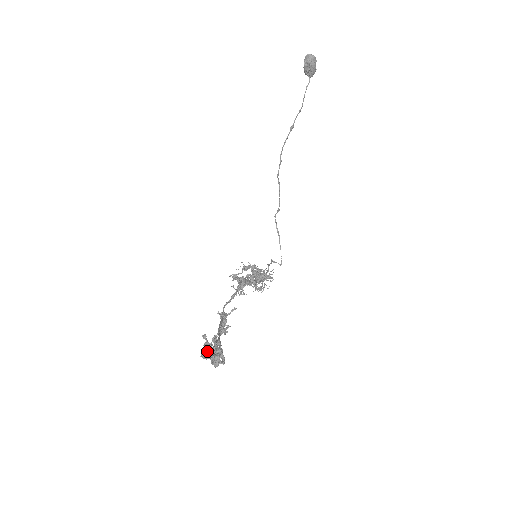
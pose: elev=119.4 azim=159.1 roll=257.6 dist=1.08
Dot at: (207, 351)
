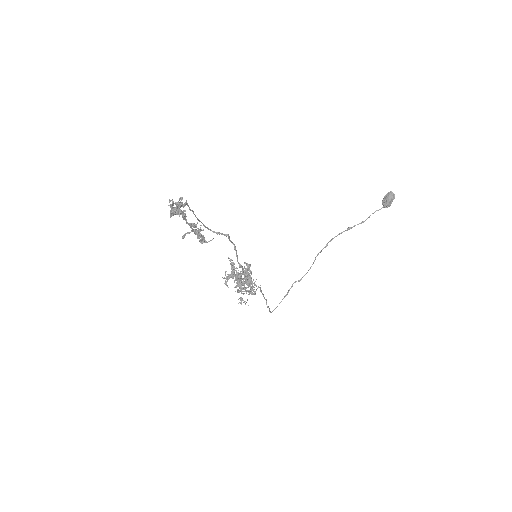
Dot at: occluded
